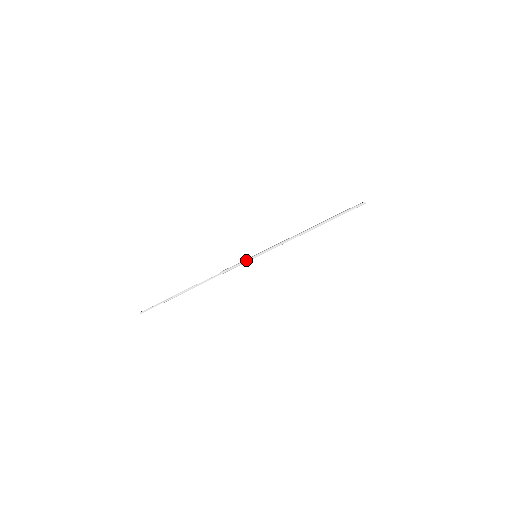
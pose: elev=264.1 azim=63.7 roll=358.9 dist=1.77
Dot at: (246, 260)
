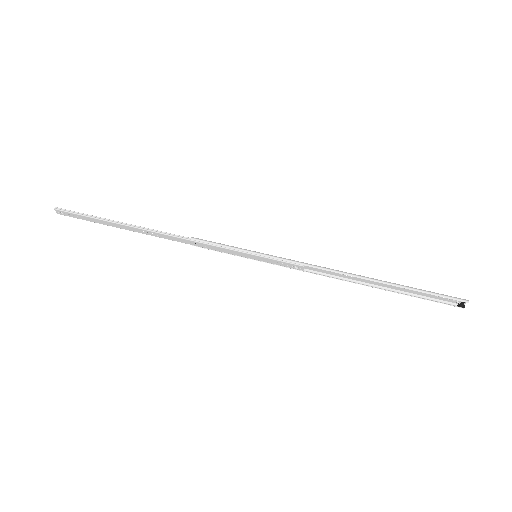
Dot at: occluded
